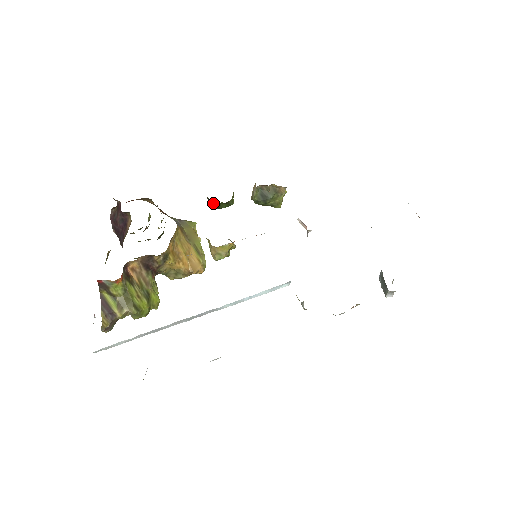
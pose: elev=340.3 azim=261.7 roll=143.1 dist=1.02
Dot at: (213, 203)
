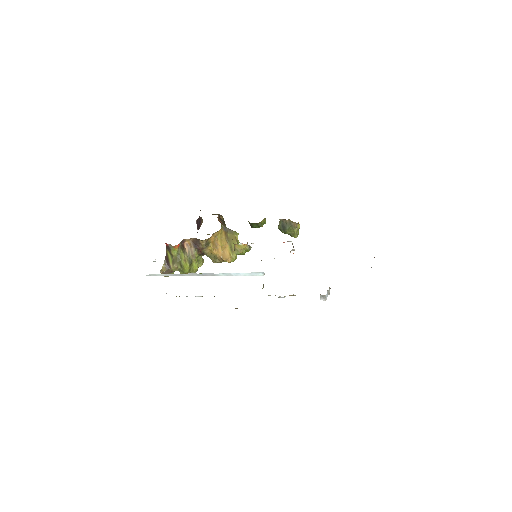
Dot at: (250, 223)
